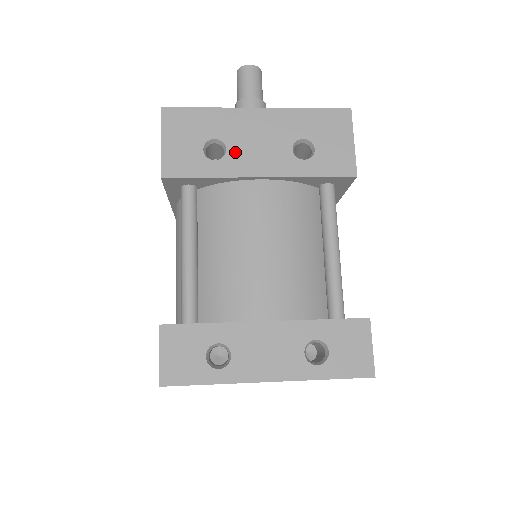
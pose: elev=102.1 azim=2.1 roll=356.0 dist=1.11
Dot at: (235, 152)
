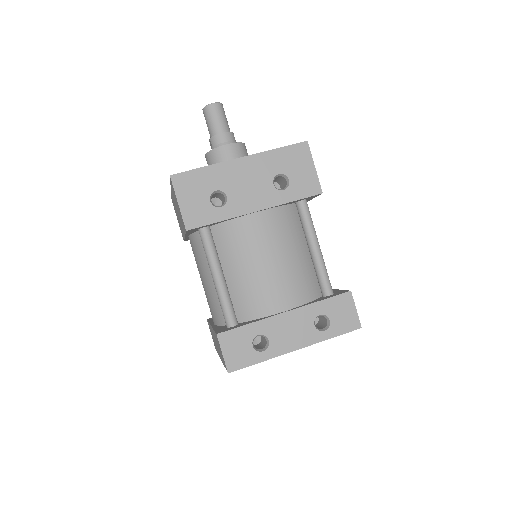
Dot at: (233, 197)
